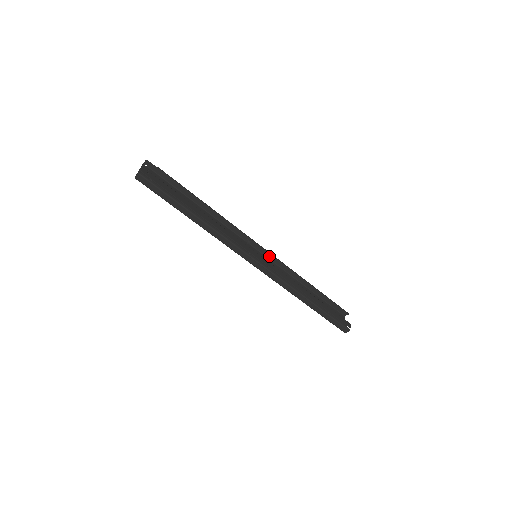
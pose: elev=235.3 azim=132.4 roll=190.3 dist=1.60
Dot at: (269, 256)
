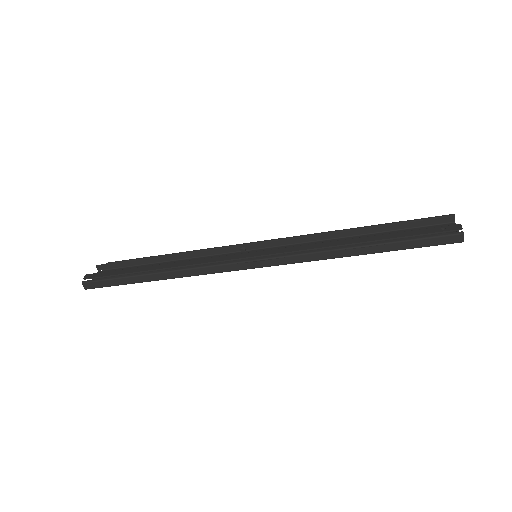
Dot at: (279, 243)
